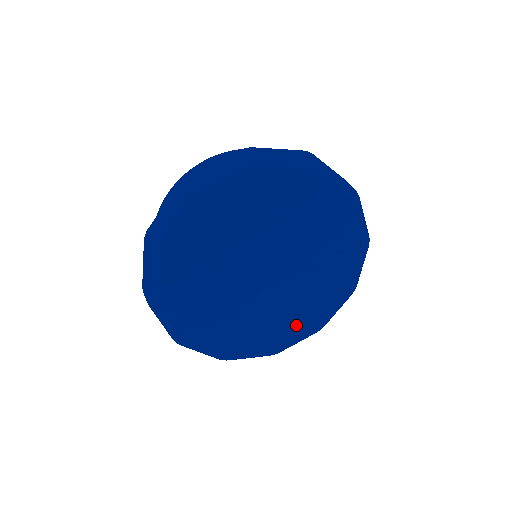
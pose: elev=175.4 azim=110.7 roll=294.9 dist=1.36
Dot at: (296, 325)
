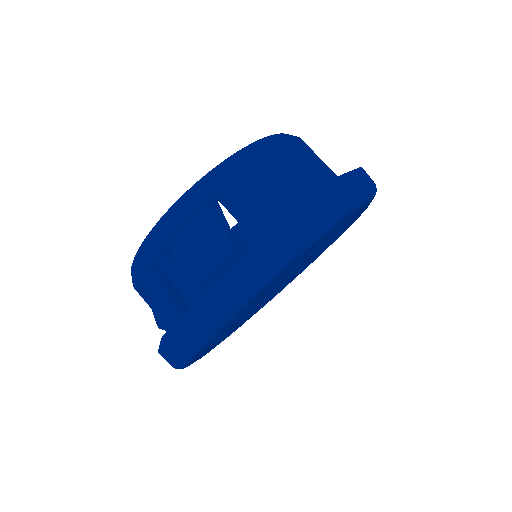
Dot at: (261, 307)
